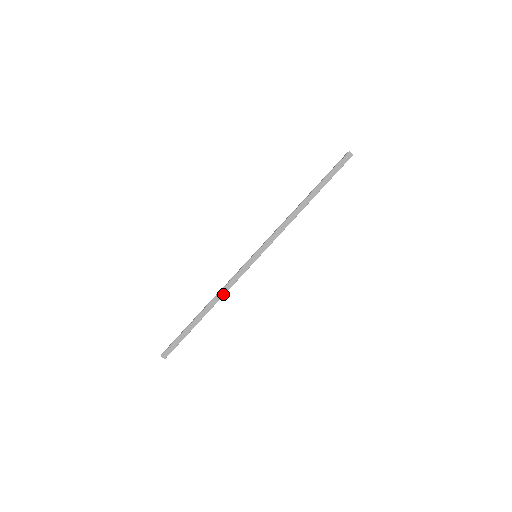
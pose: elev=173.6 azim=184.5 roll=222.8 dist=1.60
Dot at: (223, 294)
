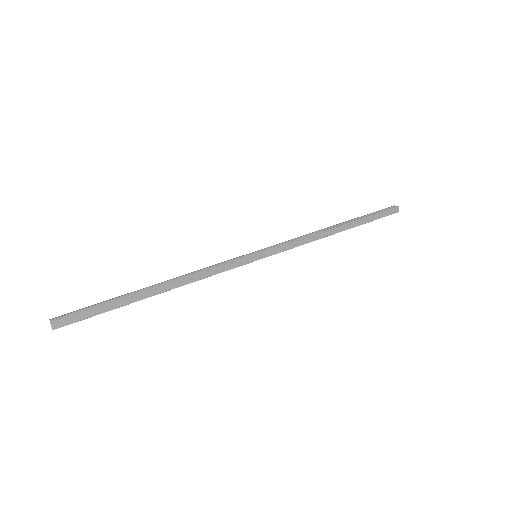
Dot at: (193, 280)
